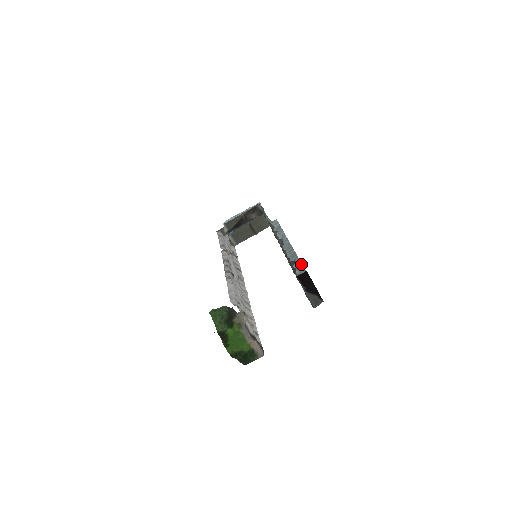
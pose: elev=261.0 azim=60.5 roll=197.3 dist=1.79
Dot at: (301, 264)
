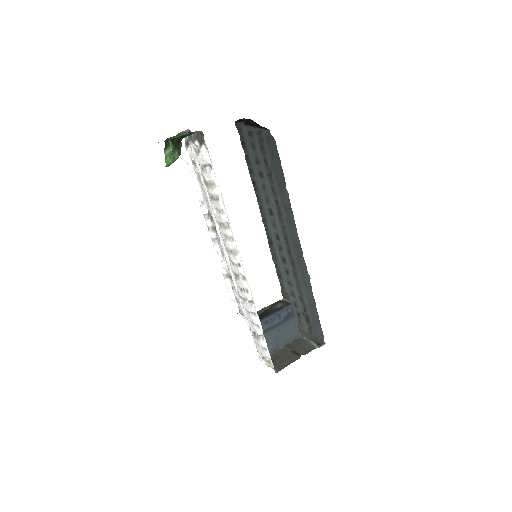
Dot at: (293, 220)
